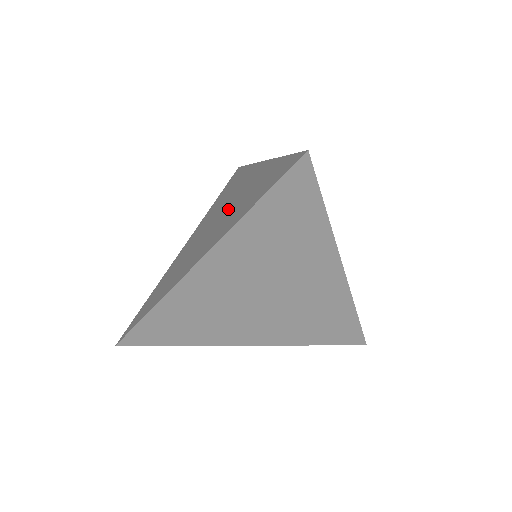
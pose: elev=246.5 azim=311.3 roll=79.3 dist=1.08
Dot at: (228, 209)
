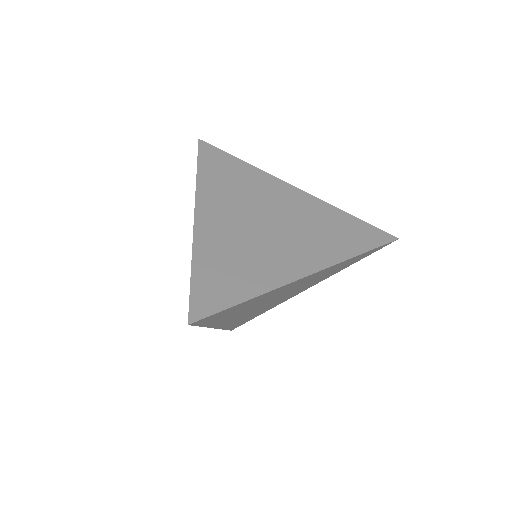
Dot at: occluded
